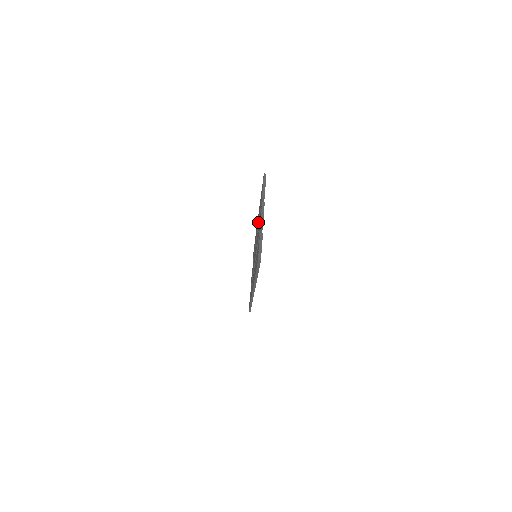
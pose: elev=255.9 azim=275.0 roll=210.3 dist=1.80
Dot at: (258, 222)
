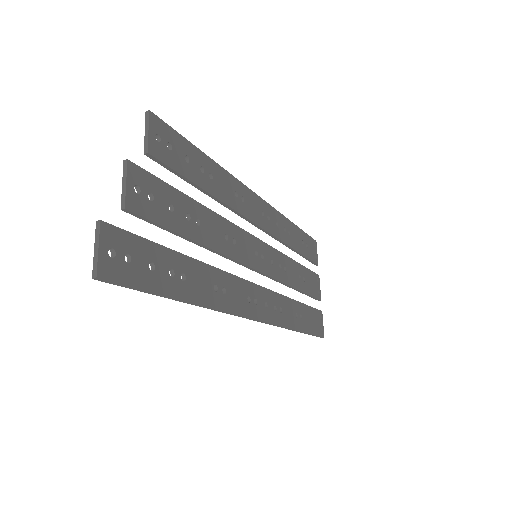
Dot at: occluded
